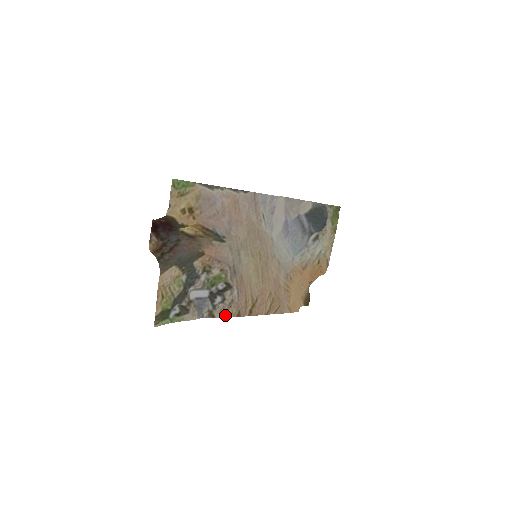
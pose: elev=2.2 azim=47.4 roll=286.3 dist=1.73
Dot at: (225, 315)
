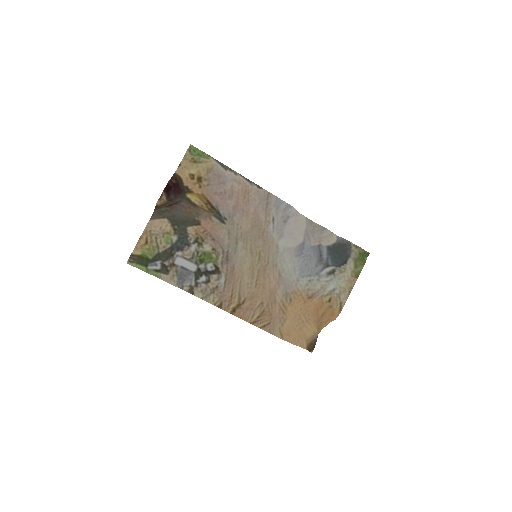
Dot at: (205, 298)
